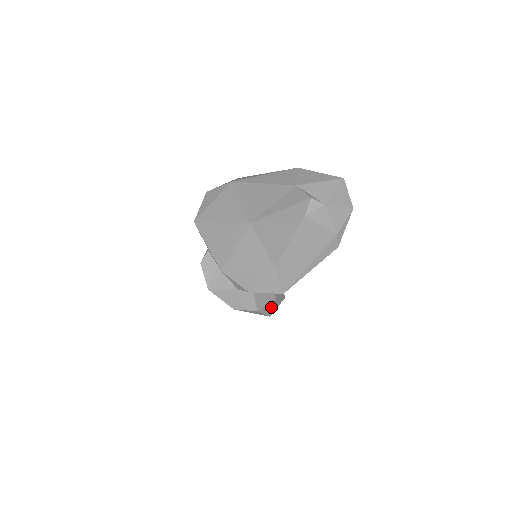
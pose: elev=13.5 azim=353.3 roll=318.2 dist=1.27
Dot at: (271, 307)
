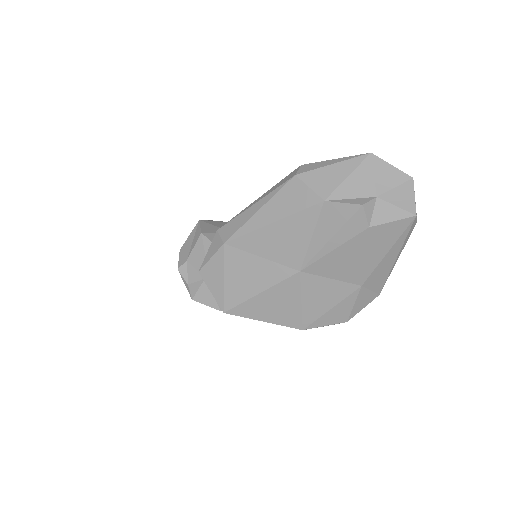
Dot at: occluded
